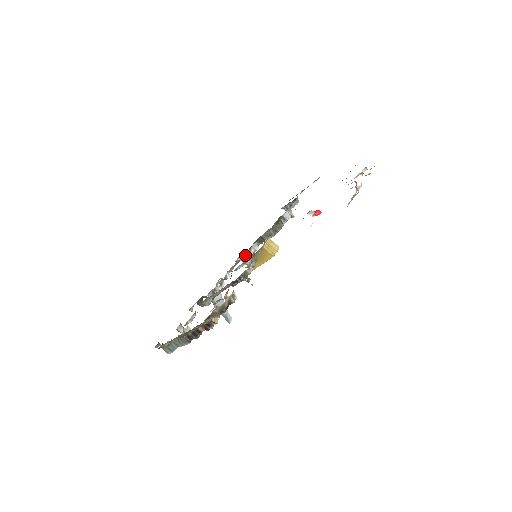
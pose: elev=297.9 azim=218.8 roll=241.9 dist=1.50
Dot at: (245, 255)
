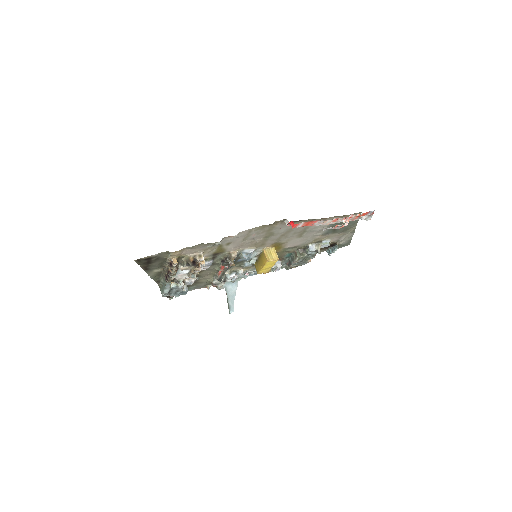
Dot at: occluded
